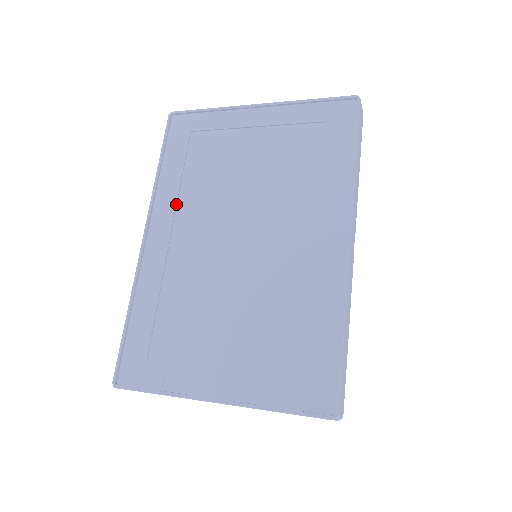
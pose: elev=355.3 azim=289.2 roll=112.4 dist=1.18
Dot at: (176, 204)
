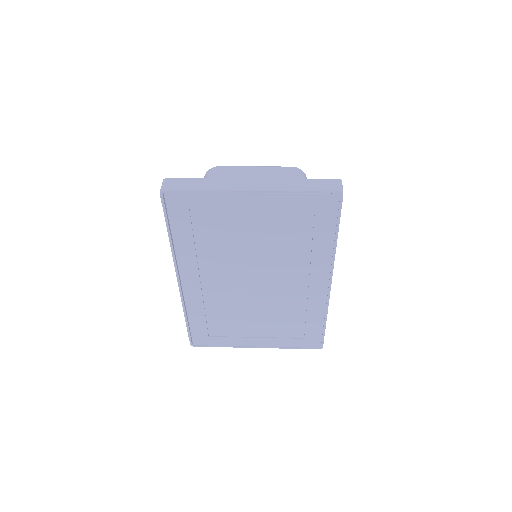
Dot at: (197, 262)
